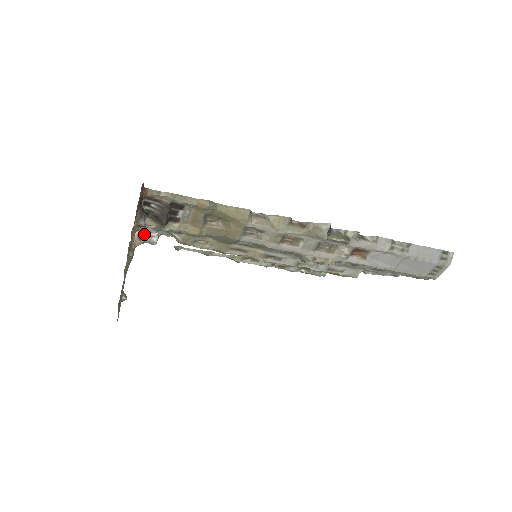
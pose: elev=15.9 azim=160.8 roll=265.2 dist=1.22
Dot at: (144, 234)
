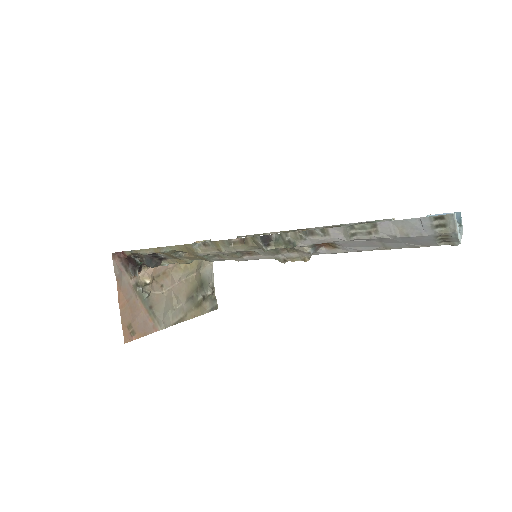
Dot at: occluded
